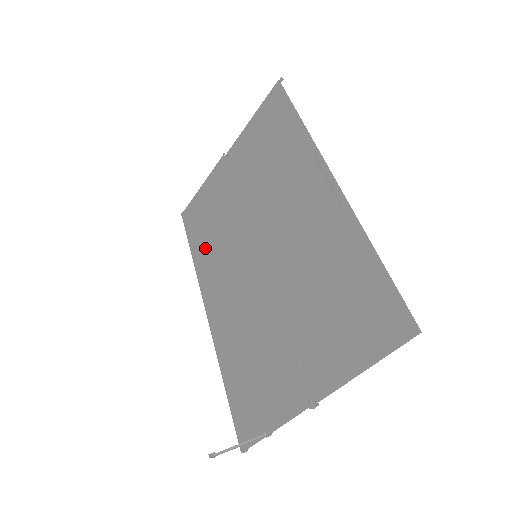
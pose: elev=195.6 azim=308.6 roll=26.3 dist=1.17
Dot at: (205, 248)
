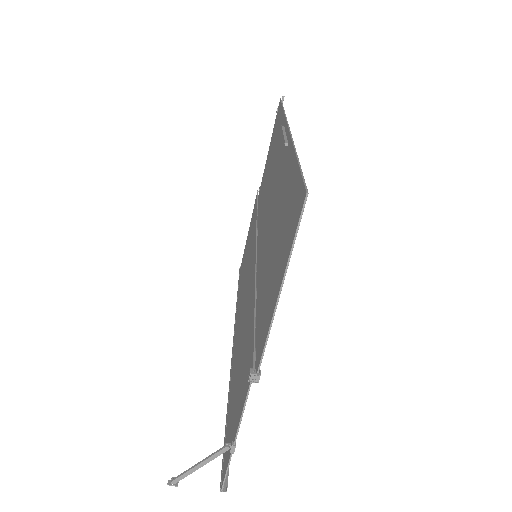
Dot at: (241, 283)
